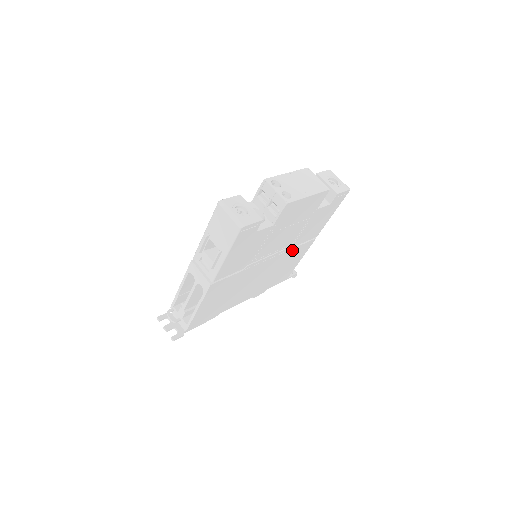
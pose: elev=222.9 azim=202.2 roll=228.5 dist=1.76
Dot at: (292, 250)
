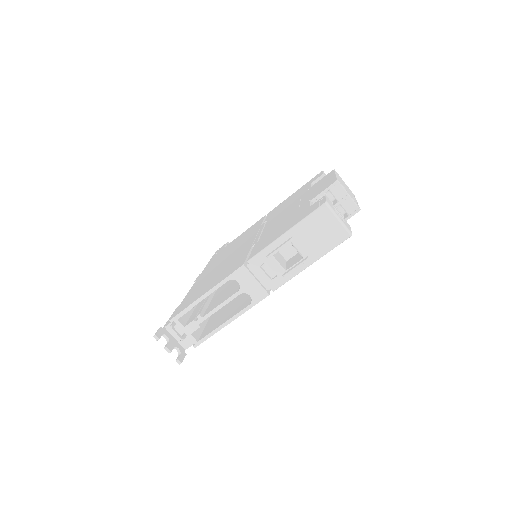
Dot at: occluded
